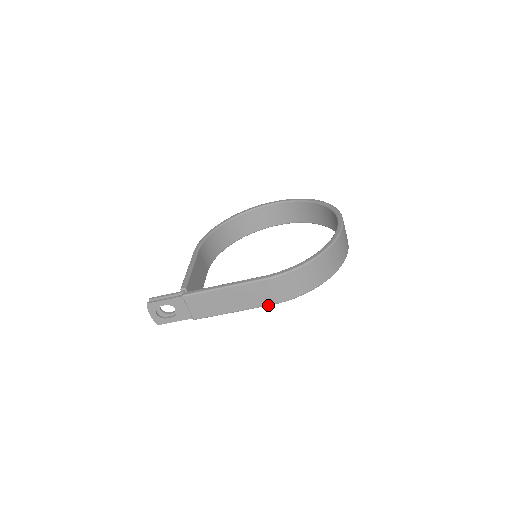
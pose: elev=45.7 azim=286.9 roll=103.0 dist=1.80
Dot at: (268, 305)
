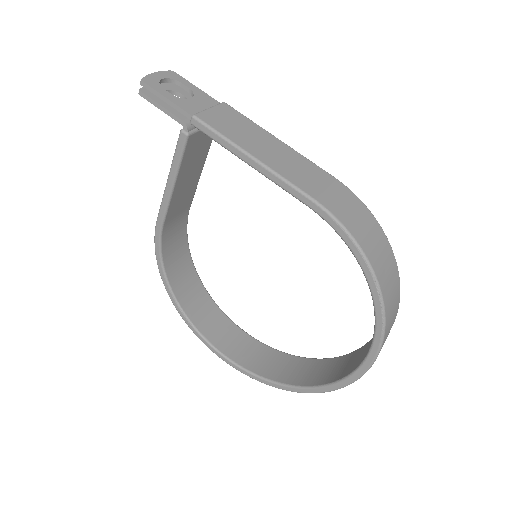
Dot at: (308, 195)
